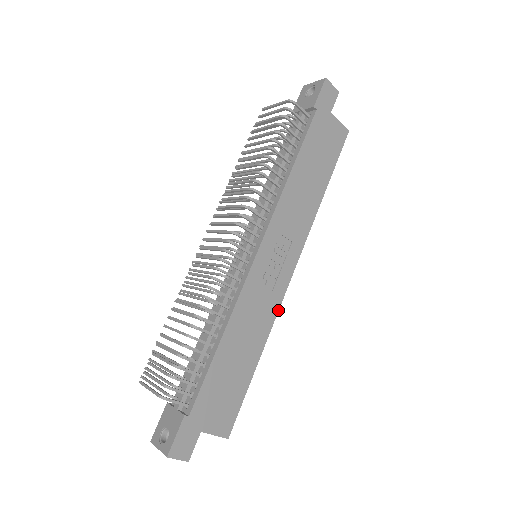
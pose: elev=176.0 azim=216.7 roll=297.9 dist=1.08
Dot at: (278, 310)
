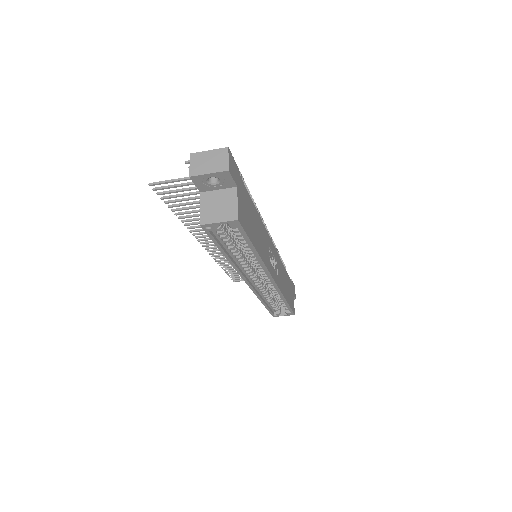
Dot at: (268, 269)
